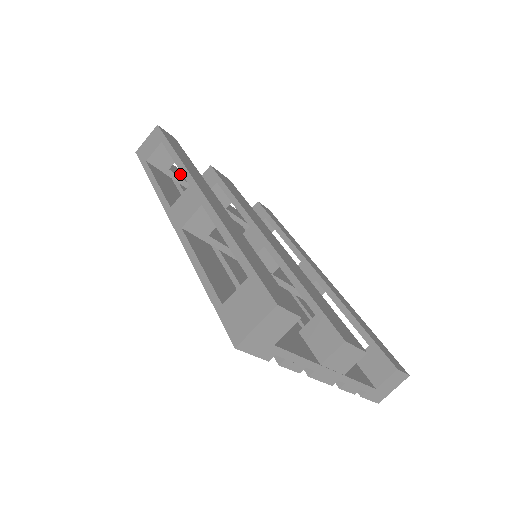
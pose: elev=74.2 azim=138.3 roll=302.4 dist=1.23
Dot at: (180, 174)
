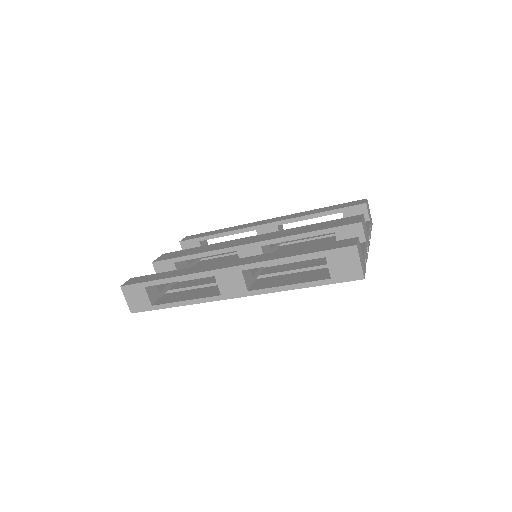
Dot at: (159, 287)
